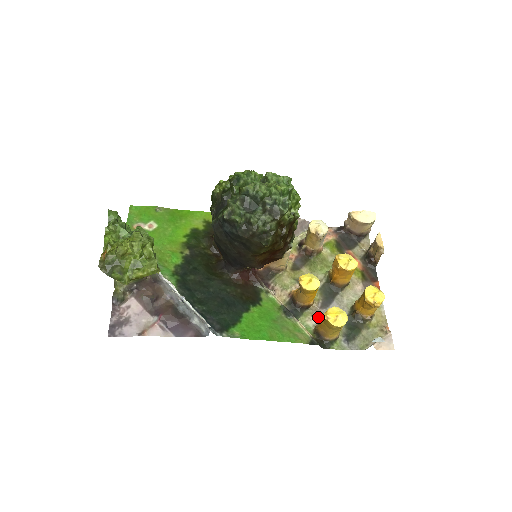
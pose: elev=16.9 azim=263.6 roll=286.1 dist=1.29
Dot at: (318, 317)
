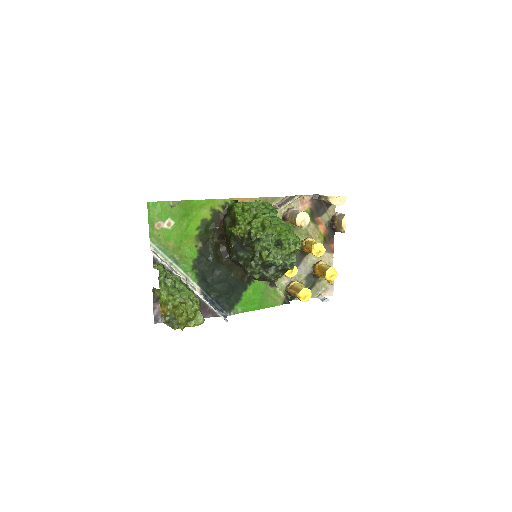
Dot at: (289, 277)
